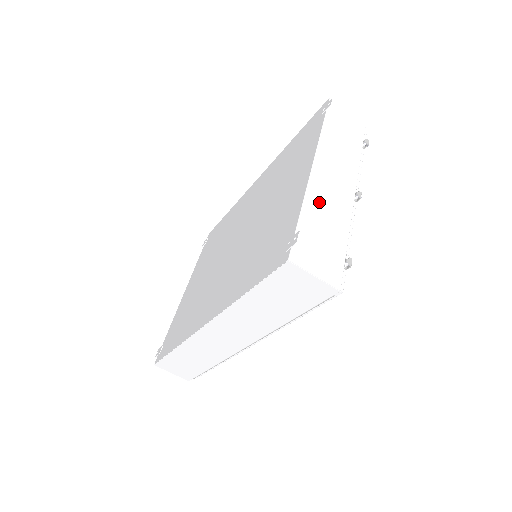
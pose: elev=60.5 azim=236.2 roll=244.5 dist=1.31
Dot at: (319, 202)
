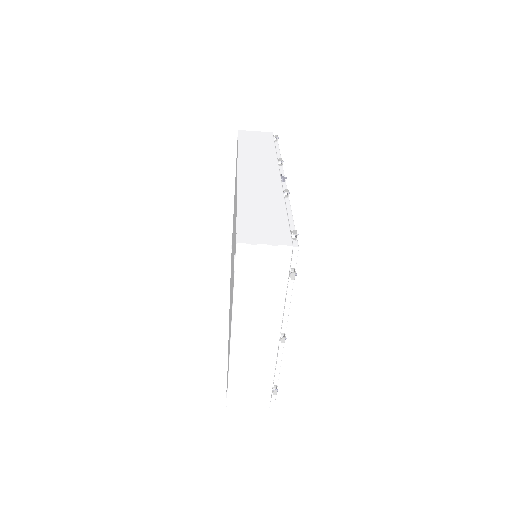
Dot at: (243, 364)
